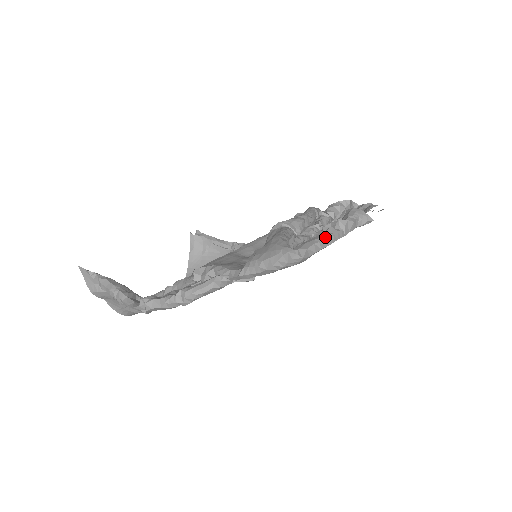
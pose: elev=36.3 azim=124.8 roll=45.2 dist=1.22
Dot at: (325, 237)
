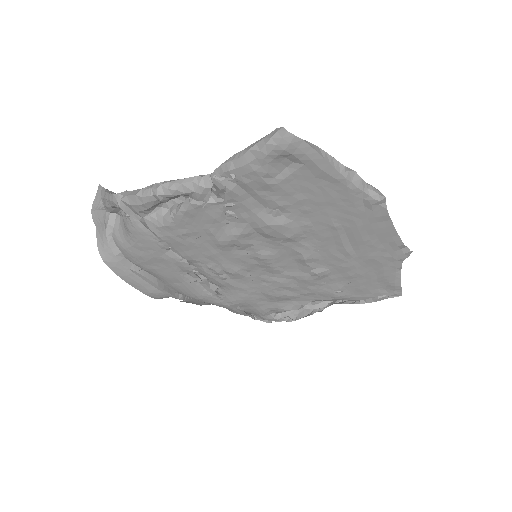
Dot at: (322, 150)
